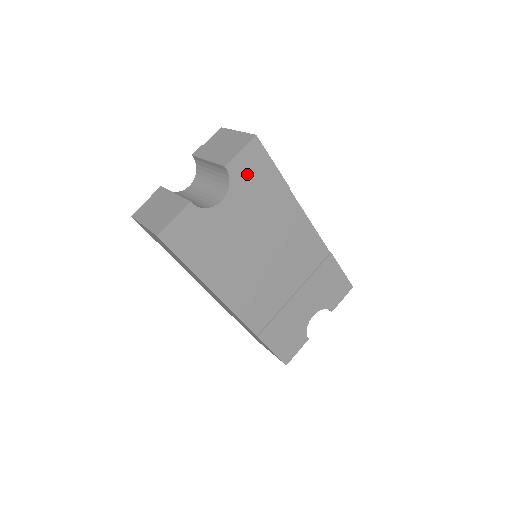
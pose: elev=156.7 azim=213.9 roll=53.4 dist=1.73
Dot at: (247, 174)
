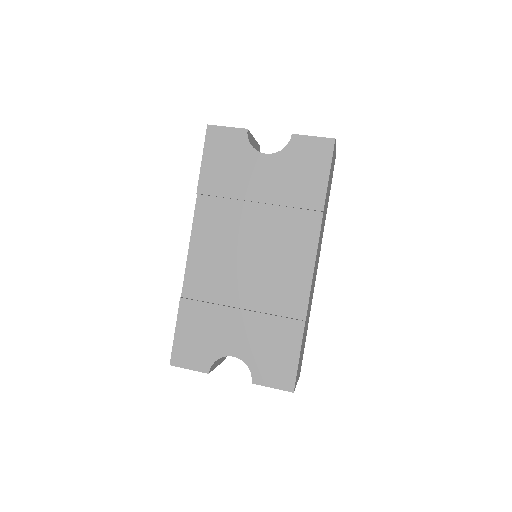
Dot at: (302, 158)
